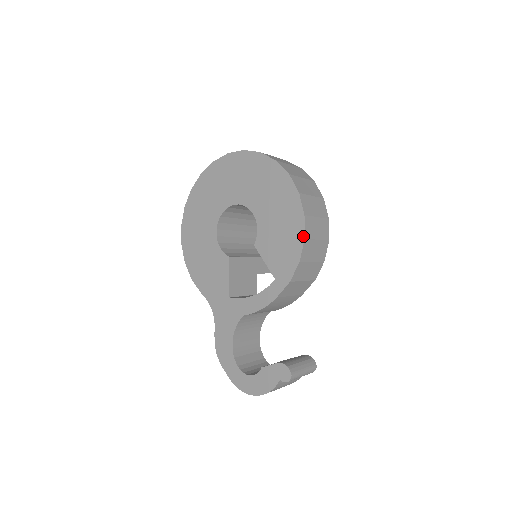
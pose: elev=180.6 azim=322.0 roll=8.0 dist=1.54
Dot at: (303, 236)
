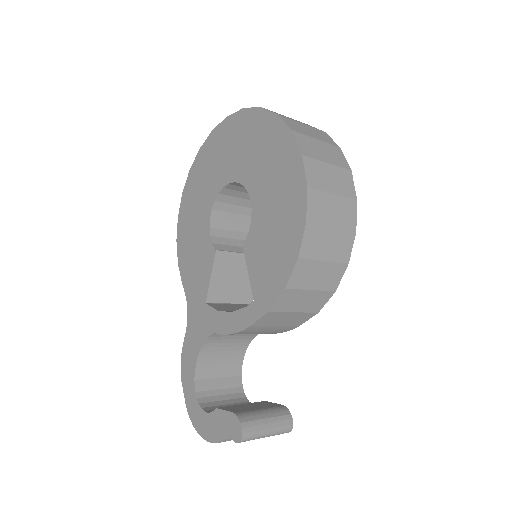
Dot at: (297, 253)
